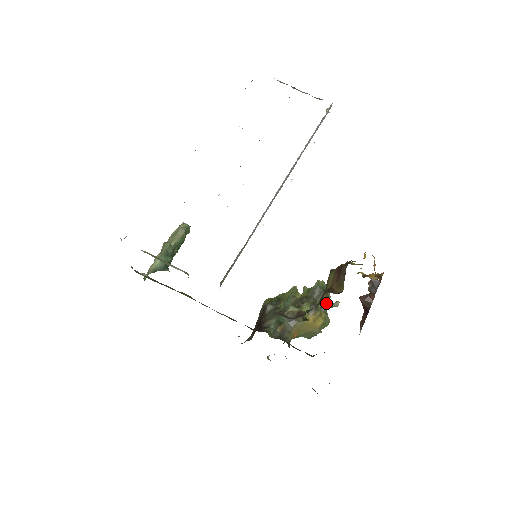
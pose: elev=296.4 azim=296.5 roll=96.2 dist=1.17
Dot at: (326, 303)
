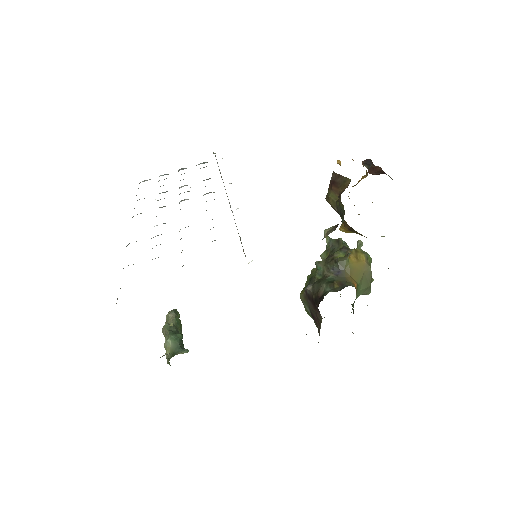
Dot at: occluded
